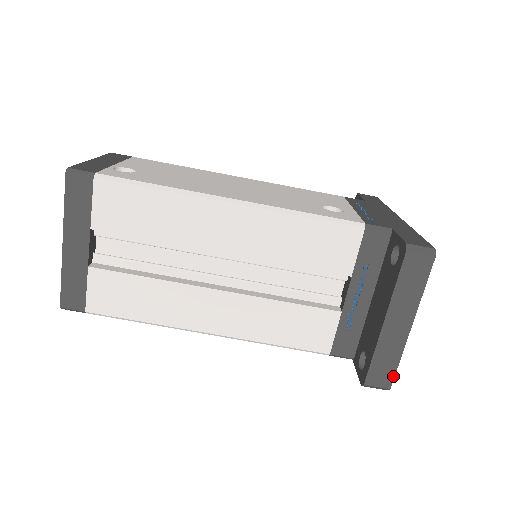
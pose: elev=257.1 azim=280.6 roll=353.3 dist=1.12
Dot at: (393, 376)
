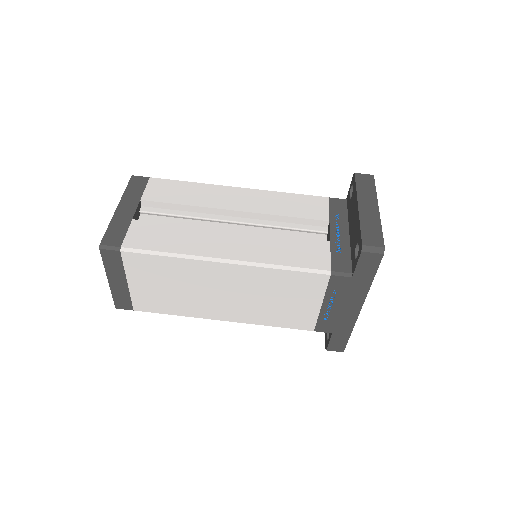
Dot at: (382, 238)
